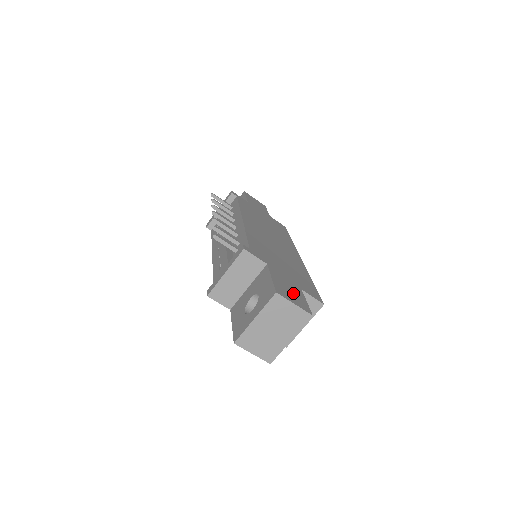
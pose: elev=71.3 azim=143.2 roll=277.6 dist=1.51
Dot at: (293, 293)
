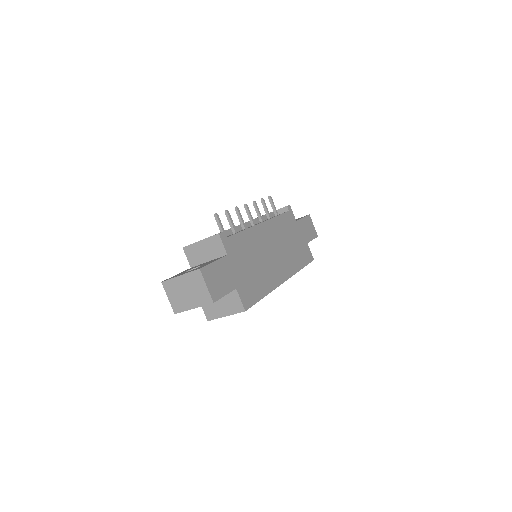
Dot at: (220, 282)
